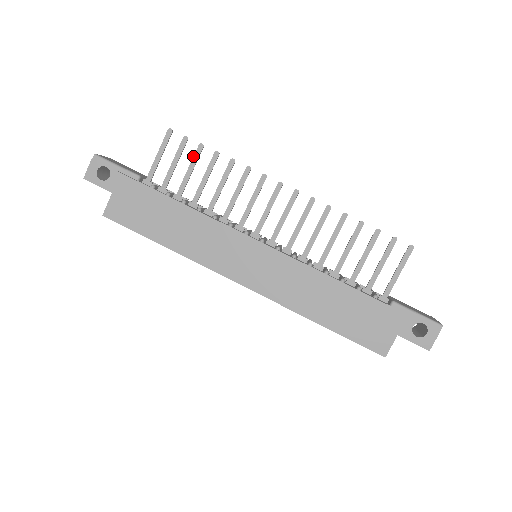
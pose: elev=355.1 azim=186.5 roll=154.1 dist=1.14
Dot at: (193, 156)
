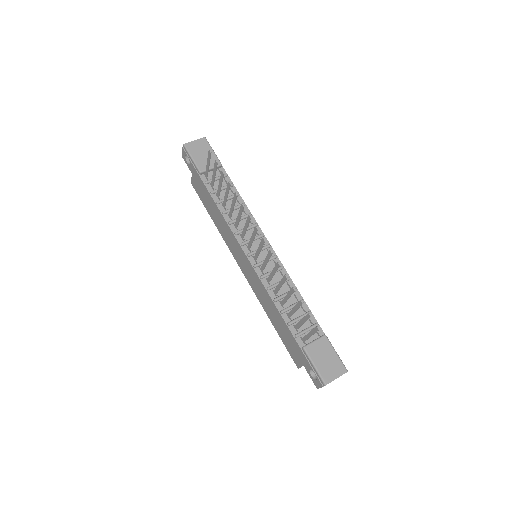
Dot at: (220, 176)
